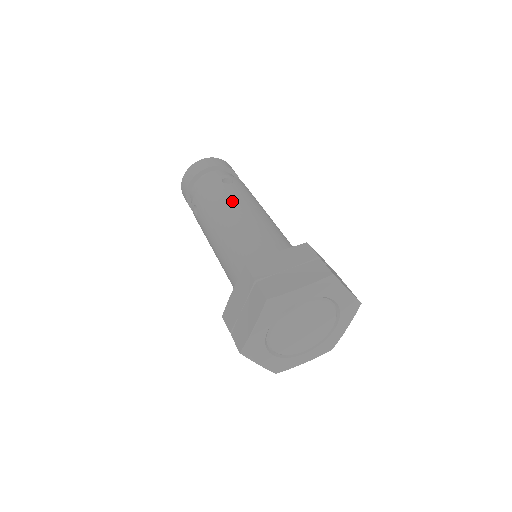
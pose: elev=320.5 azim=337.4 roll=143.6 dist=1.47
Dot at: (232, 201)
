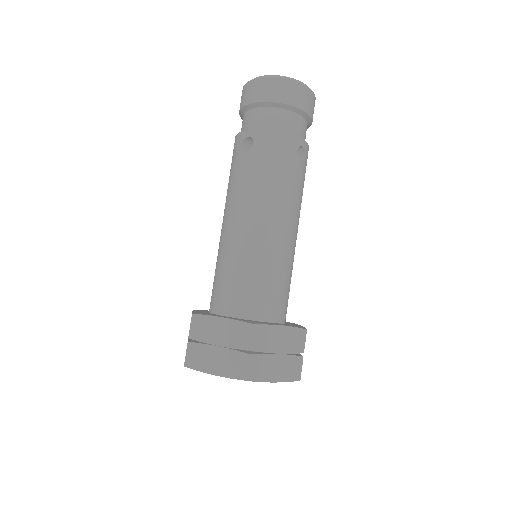
Dot at: (288, 196)
